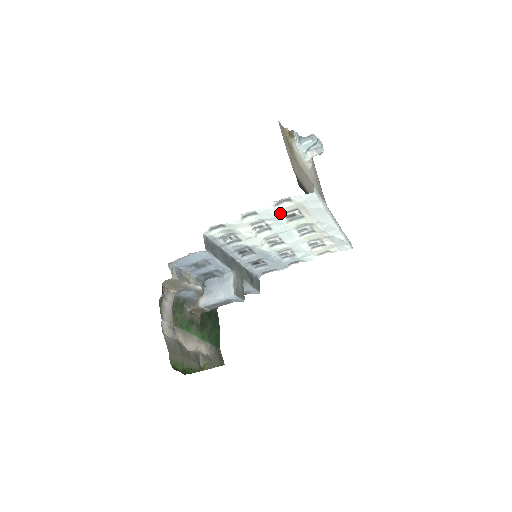
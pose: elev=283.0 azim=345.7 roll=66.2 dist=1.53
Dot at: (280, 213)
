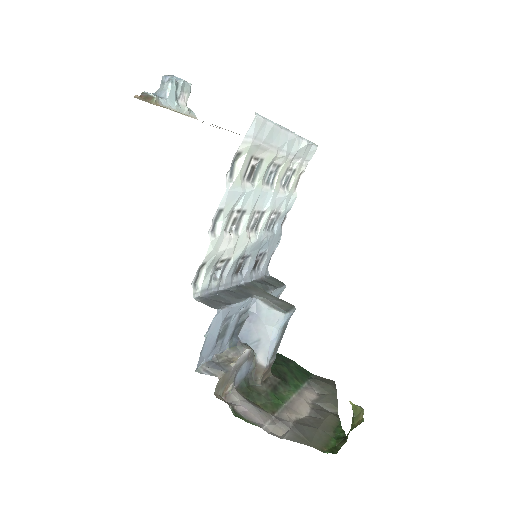
Dot at: (241, 182)
